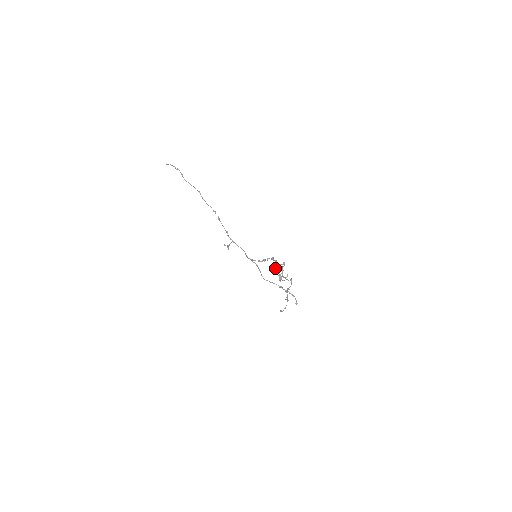
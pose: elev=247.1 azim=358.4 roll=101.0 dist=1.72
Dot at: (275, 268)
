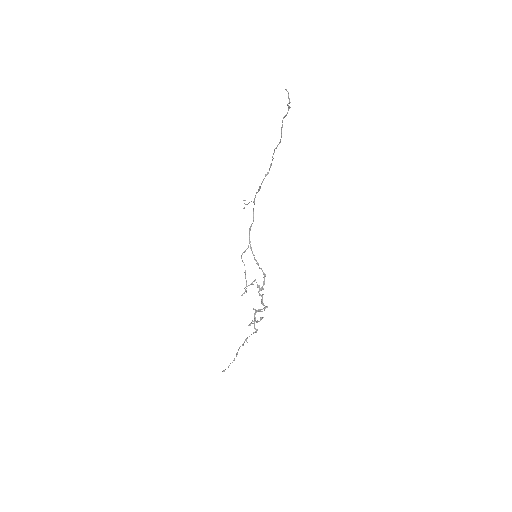
Dot at: (257, 310)
